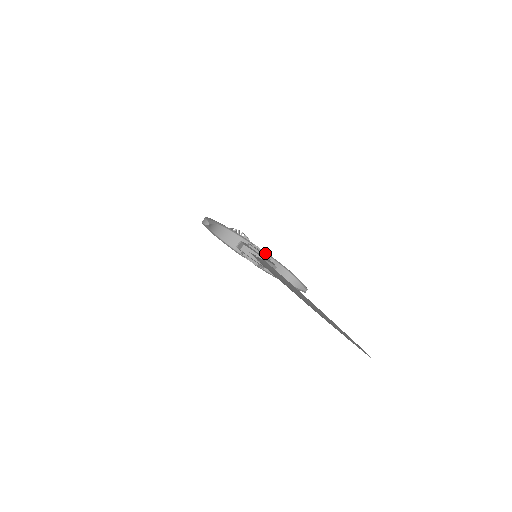
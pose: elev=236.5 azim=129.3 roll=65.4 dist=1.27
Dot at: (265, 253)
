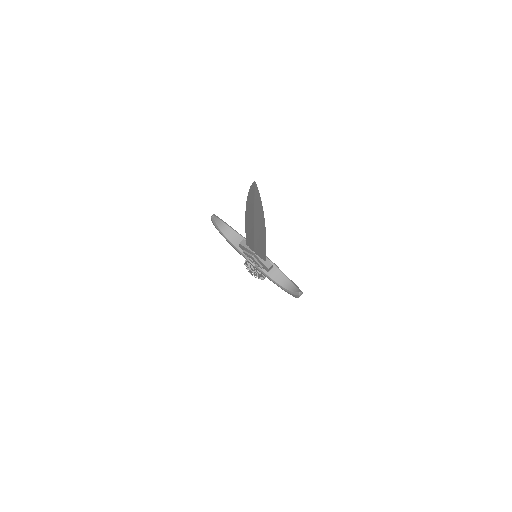
Dot at: occluded
